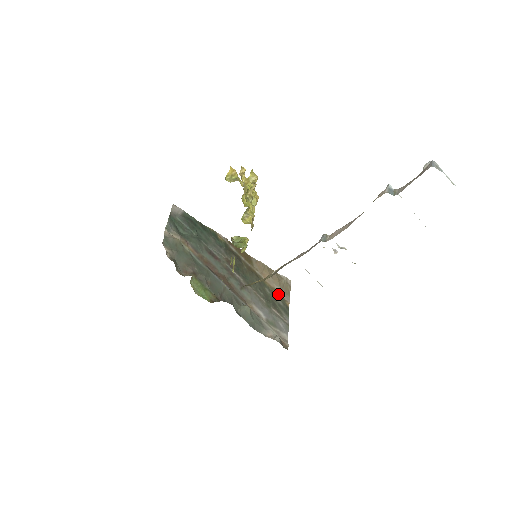
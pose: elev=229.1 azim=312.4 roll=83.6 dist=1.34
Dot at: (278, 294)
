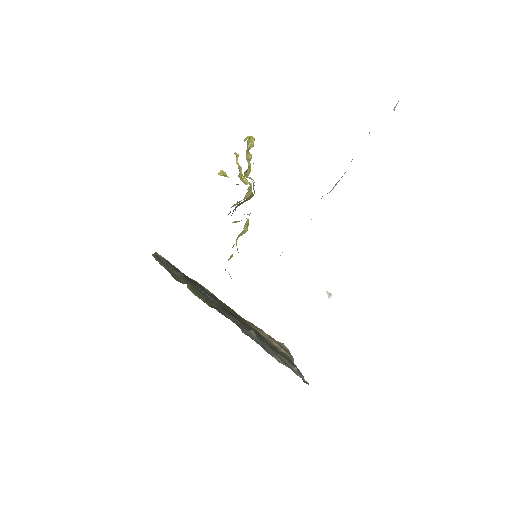
Dot at: (279, 350)
